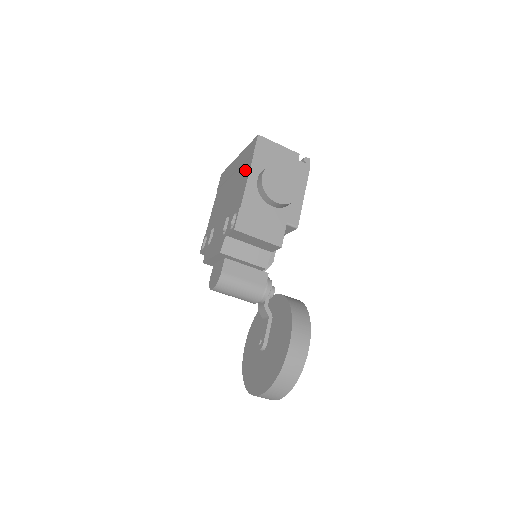
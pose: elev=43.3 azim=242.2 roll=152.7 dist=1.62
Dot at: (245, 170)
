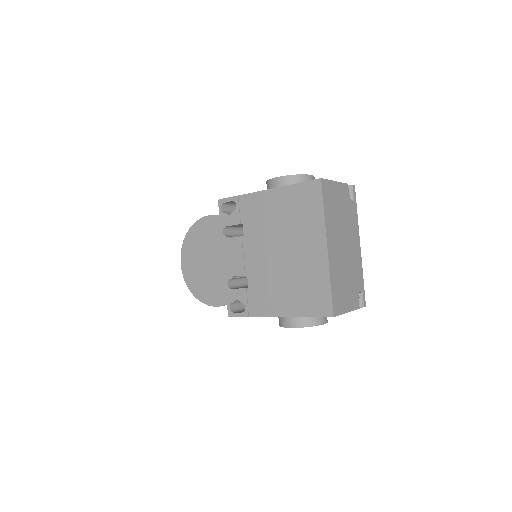
Dot at: (293, 300)
